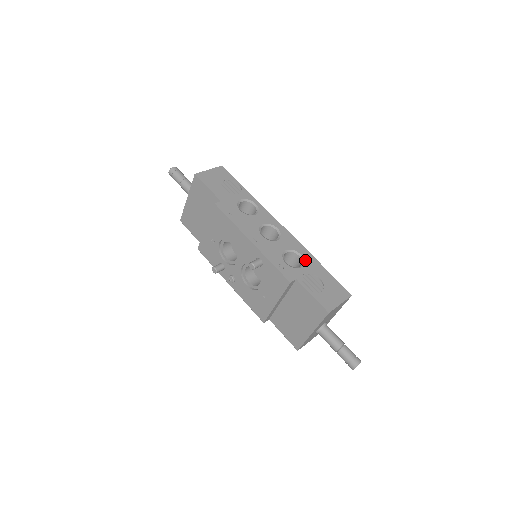
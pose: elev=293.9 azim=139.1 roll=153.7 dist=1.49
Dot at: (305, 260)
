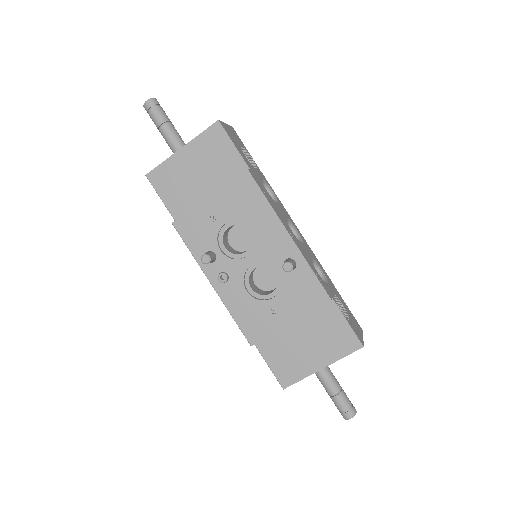
Dot at: (326, 277)
